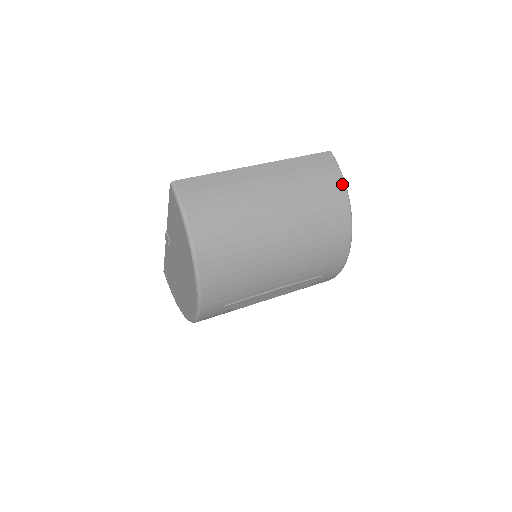
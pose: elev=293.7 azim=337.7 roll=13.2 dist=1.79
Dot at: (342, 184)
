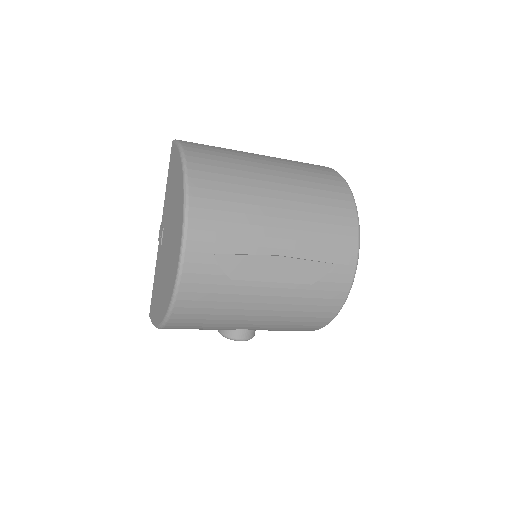
Dot at: (339, 175)
